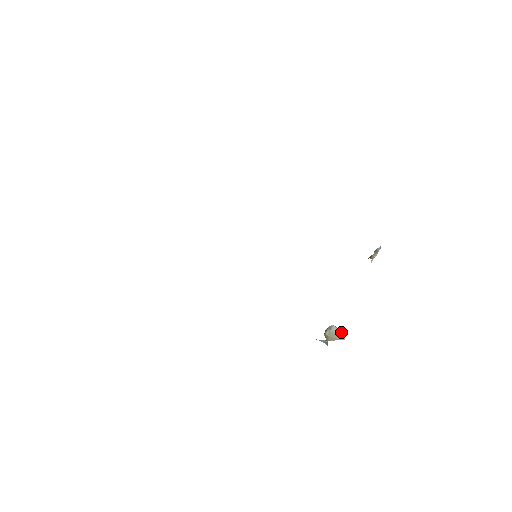
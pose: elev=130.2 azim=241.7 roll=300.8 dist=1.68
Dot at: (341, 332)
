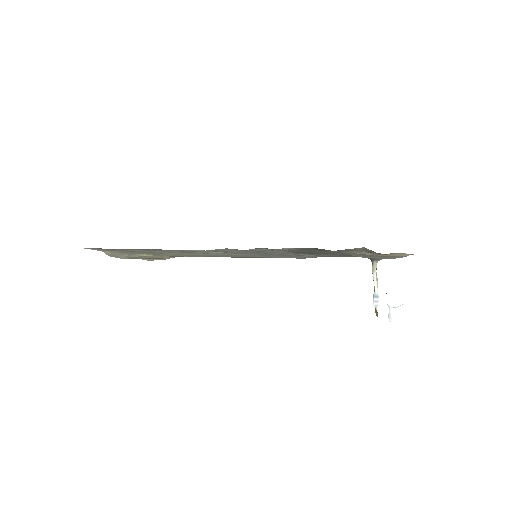
Dot at: occluded
